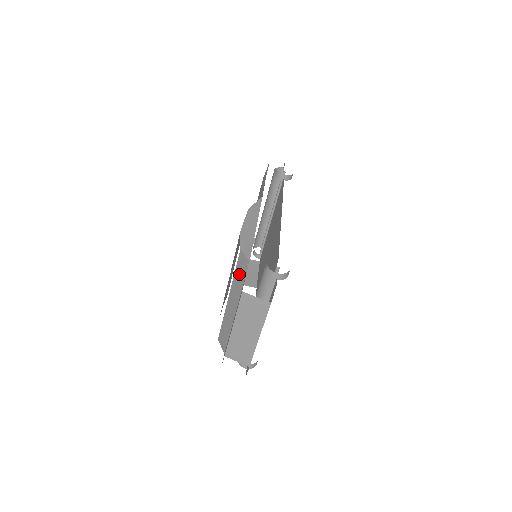
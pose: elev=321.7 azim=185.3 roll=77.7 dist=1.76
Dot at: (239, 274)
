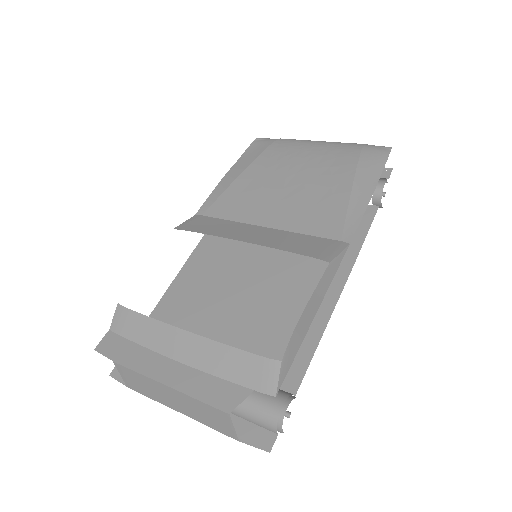
Dot at: (242, 366)
